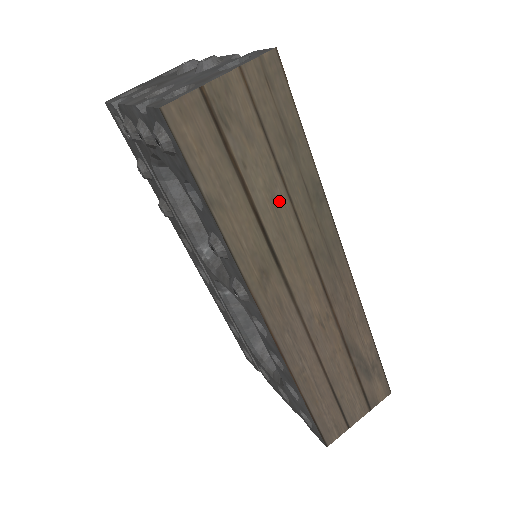
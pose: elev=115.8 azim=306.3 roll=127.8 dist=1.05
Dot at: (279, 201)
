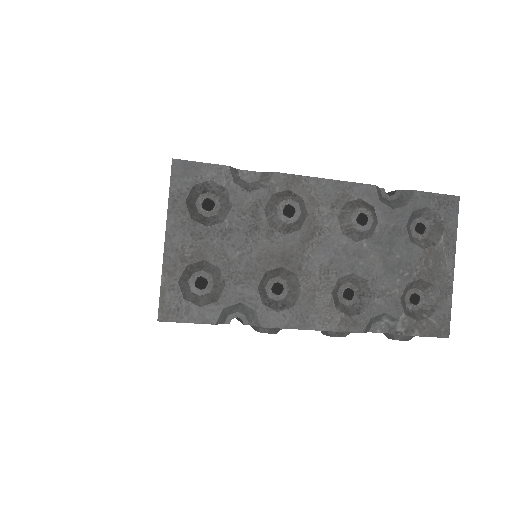
Dot at: occluded
